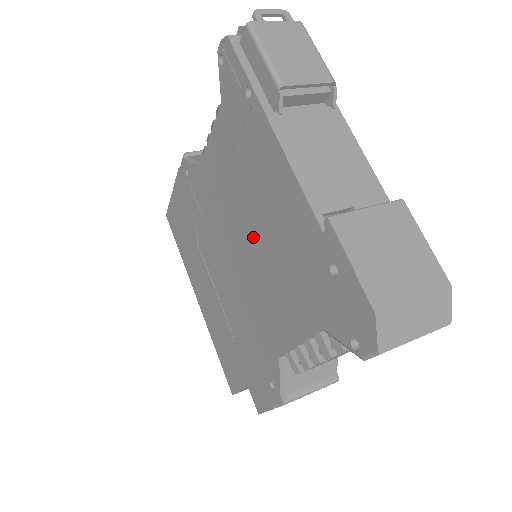
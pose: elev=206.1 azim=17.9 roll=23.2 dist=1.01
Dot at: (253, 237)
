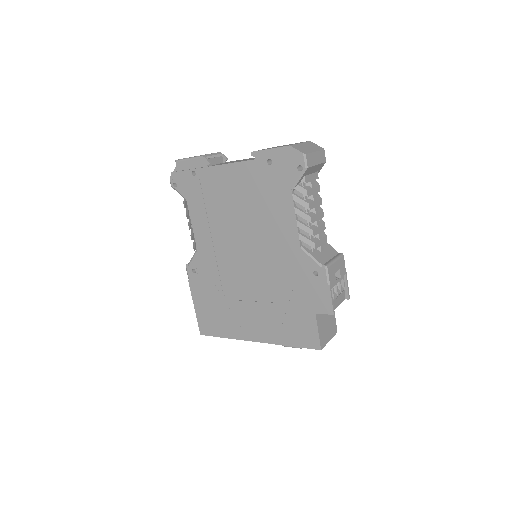
Dot at: (242, 222)
